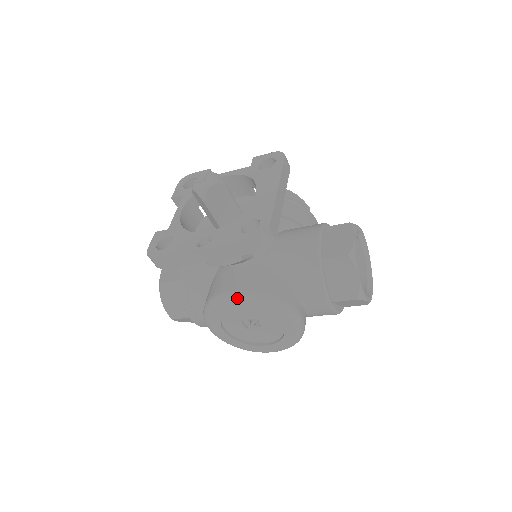
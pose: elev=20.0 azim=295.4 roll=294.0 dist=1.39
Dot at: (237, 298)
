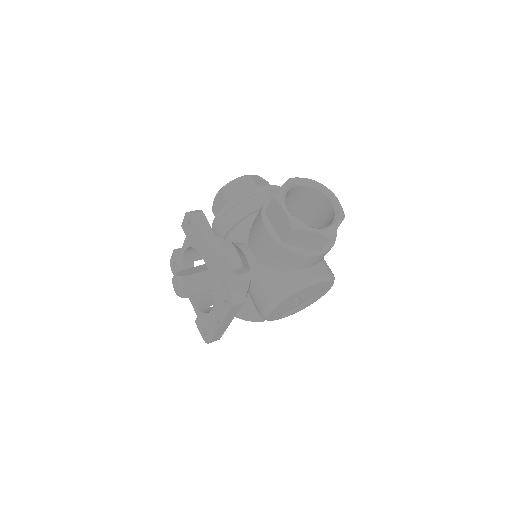
Dot at: (270, 310)
